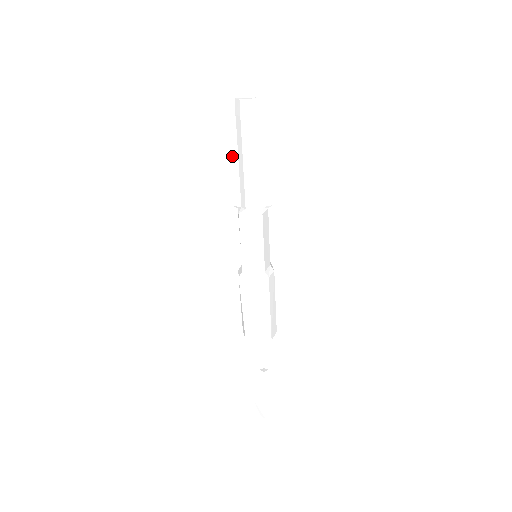
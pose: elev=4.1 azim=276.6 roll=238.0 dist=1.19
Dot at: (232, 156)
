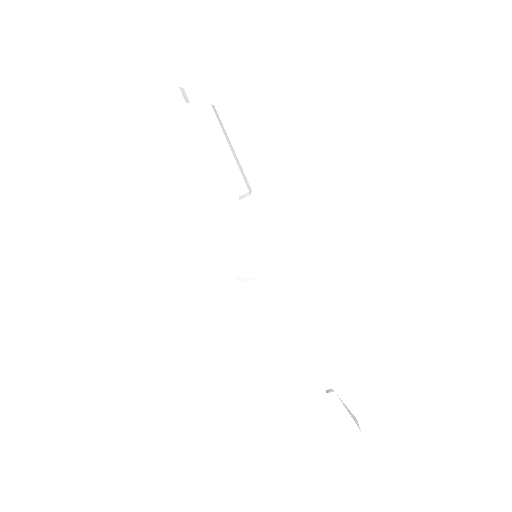
Dot at: occluded
